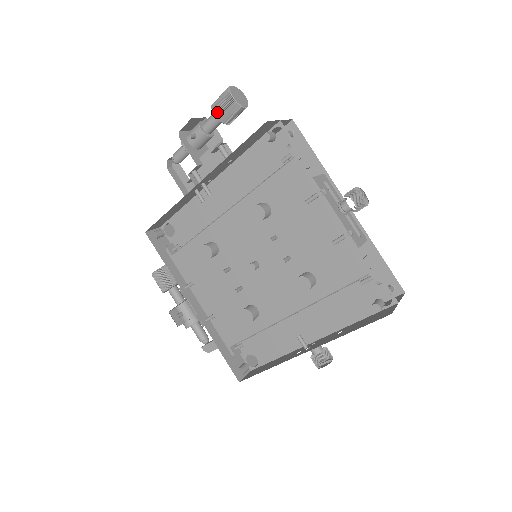
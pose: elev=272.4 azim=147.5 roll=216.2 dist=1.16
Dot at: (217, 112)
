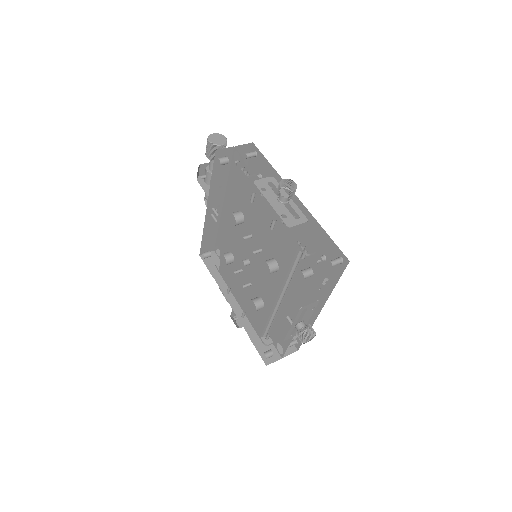
Dot at: (207, 155)
